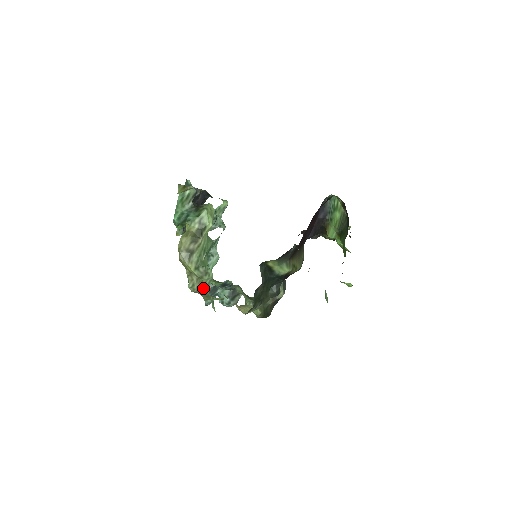
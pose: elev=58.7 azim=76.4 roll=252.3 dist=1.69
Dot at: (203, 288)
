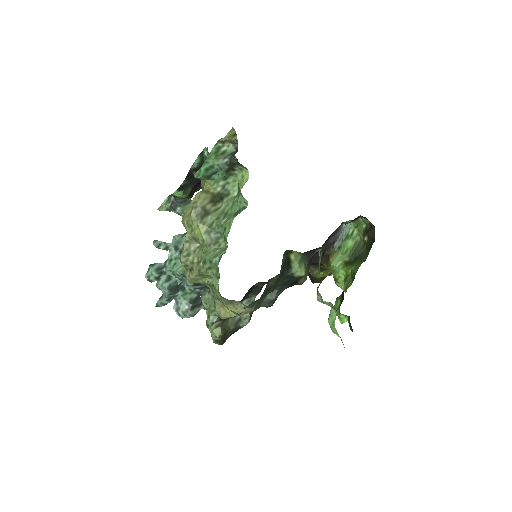
Dot at: (209, 256)
